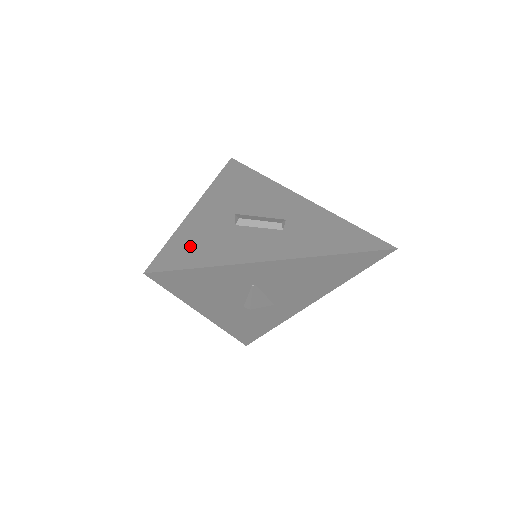
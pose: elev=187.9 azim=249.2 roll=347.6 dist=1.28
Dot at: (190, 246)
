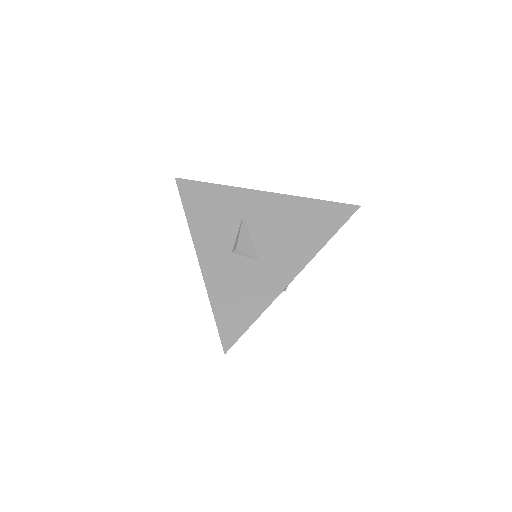
Dot at: occluded
